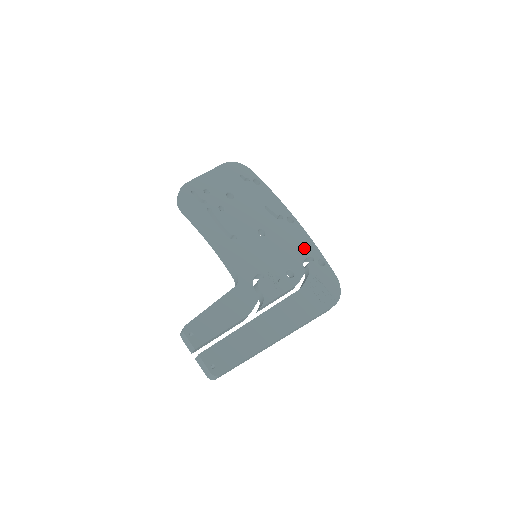
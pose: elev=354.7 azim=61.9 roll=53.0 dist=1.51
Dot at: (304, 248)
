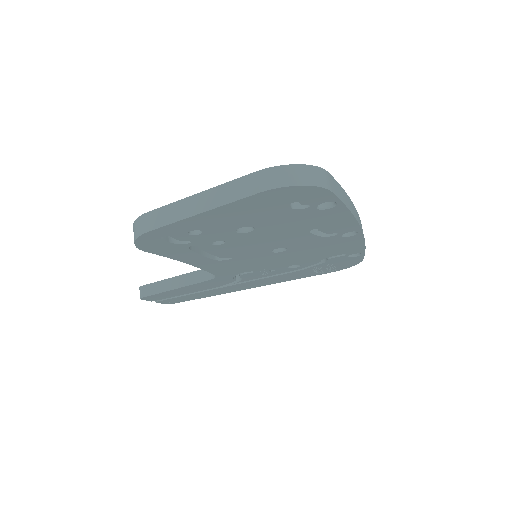
Dot at: (340, 251)
